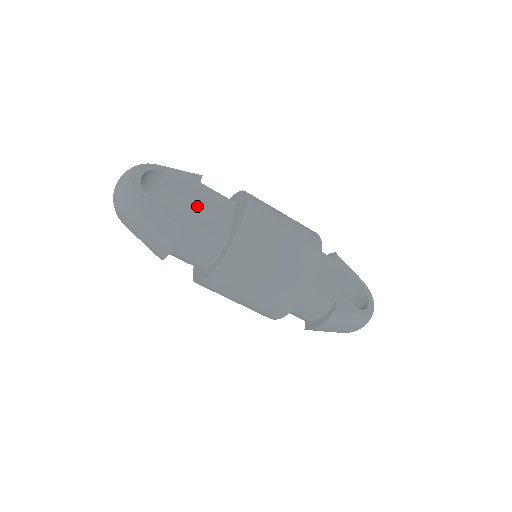
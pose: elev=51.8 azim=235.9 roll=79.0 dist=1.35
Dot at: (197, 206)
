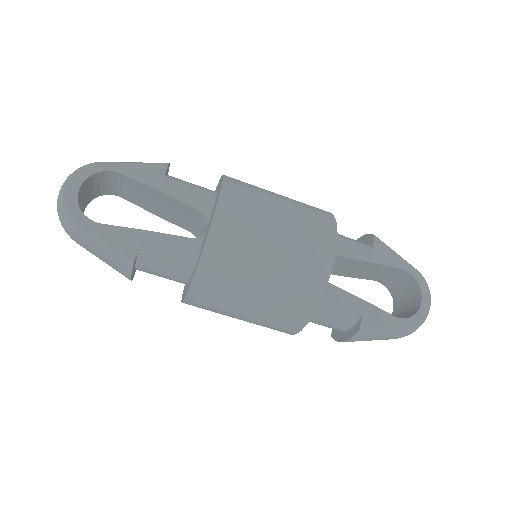
Dot at: (168, 204)
